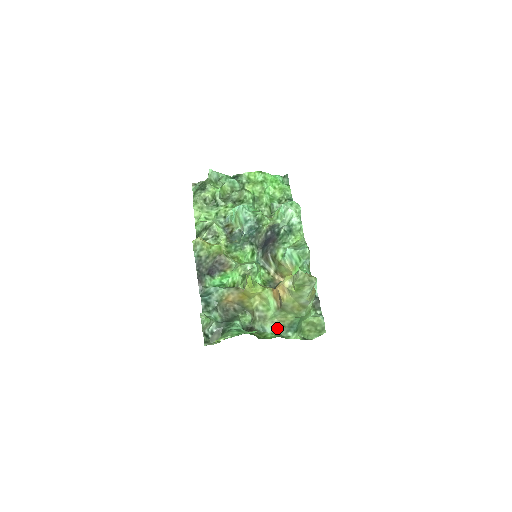
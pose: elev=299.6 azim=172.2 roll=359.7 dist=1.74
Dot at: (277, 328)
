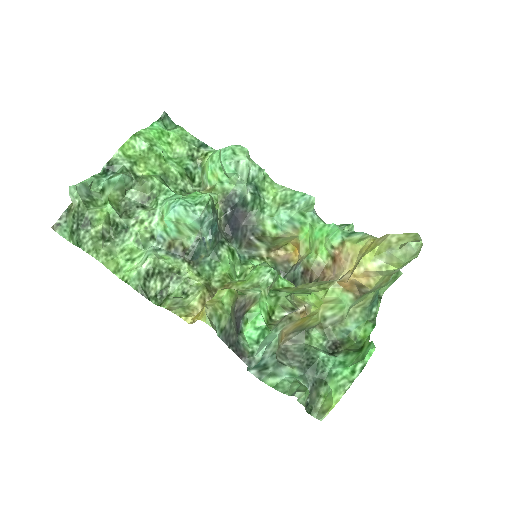
Dot at: (359, 317)
